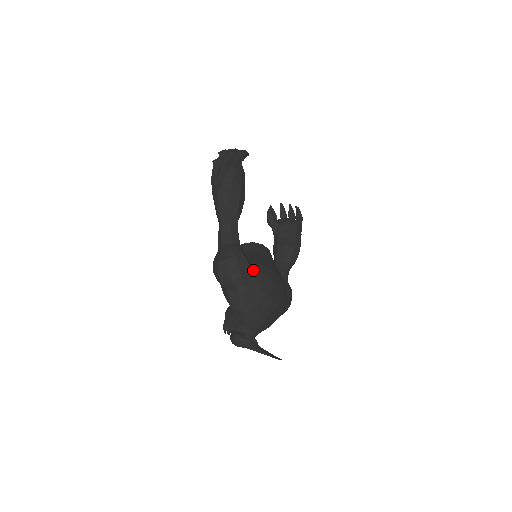
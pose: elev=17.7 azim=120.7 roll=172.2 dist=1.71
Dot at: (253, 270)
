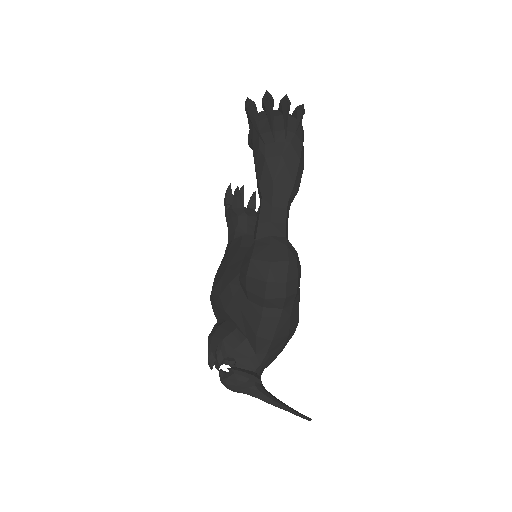
Dot at: occluded
